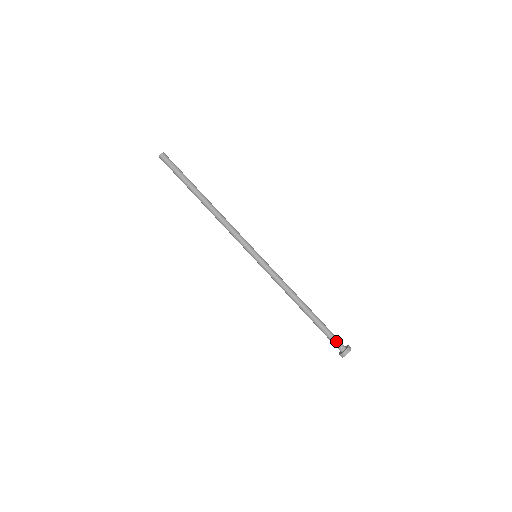
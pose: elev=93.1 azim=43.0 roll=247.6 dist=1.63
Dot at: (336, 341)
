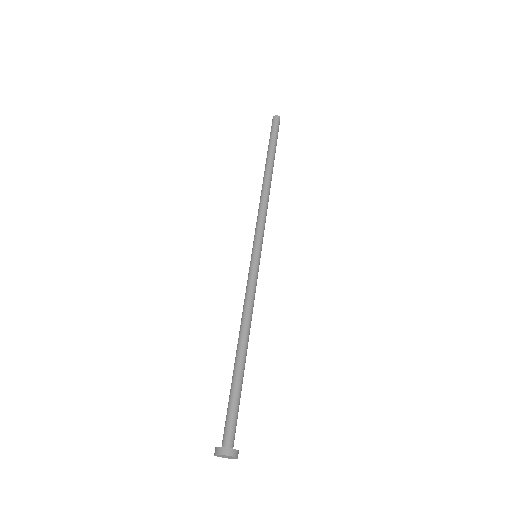
Dot at: (233, 426)
